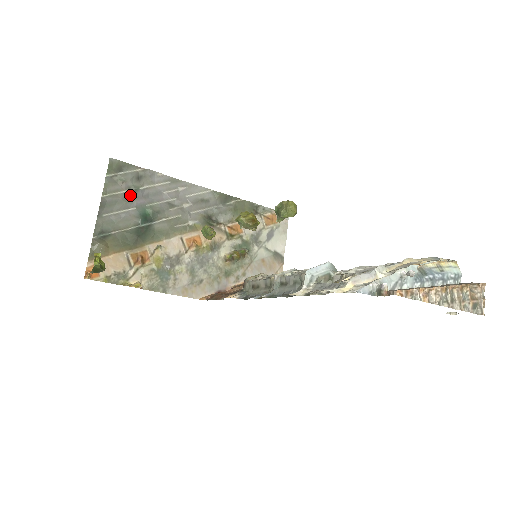
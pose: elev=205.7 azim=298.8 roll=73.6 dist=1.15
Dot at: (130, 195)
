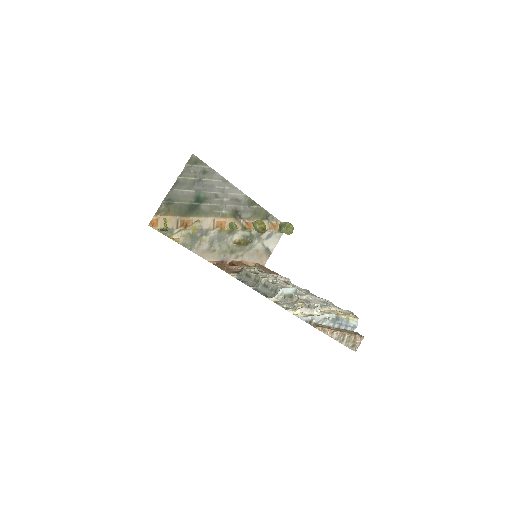
Dot at: (195, 182)
